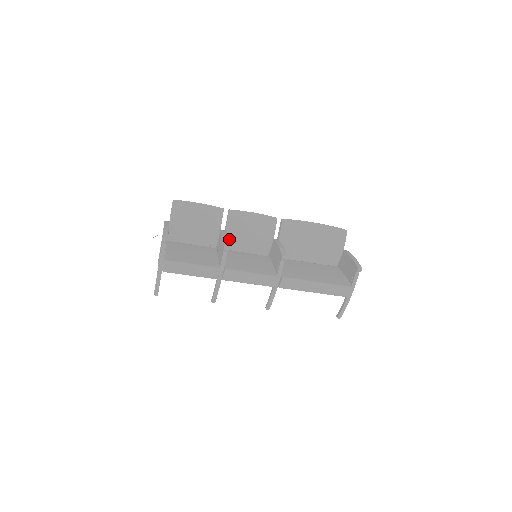
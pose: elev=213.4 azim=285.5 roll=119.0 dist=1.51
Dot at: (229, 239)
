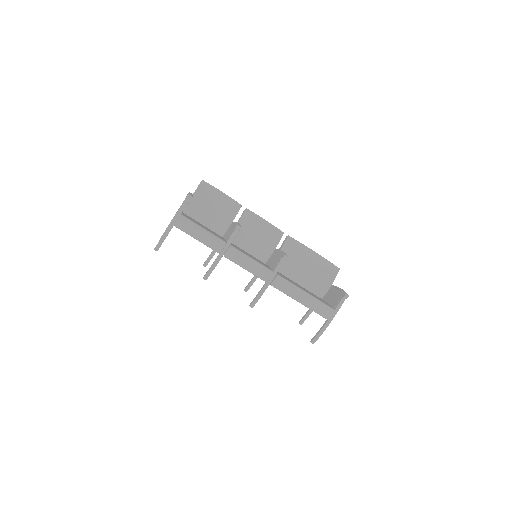
Dot at: (237, 234)
